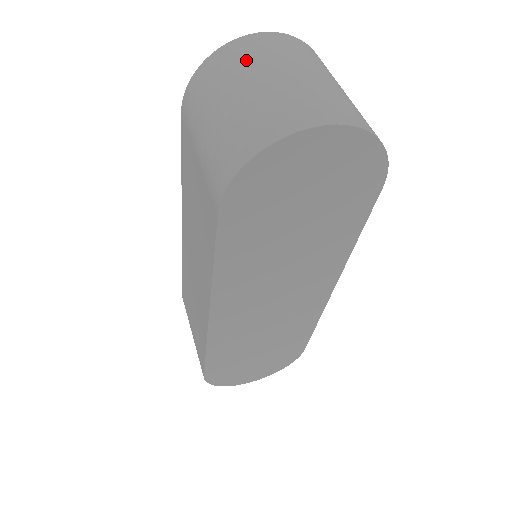
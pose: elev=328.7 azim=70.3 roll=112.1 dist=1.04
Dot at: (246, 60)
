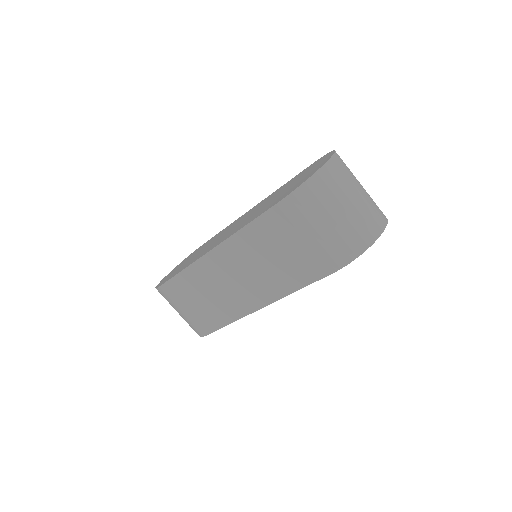
Dot at: (338, 184)
